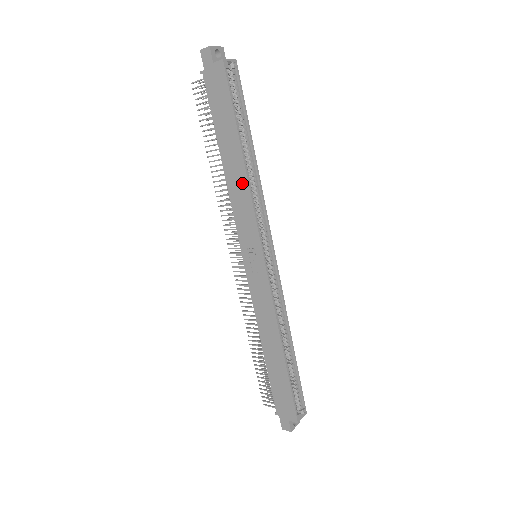
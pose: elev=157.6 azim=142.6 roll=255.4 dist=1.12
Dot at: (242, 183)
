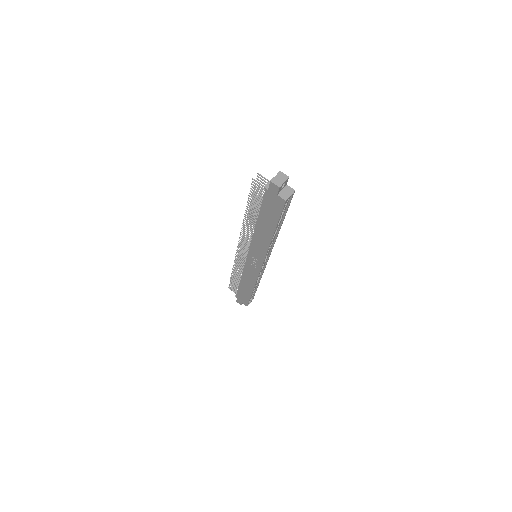
Dot at: (265, 241)
